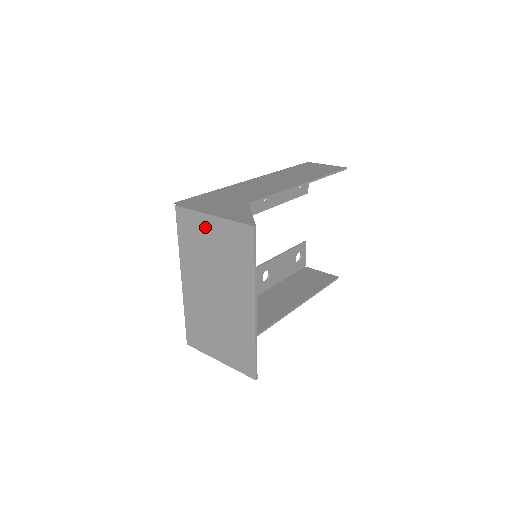
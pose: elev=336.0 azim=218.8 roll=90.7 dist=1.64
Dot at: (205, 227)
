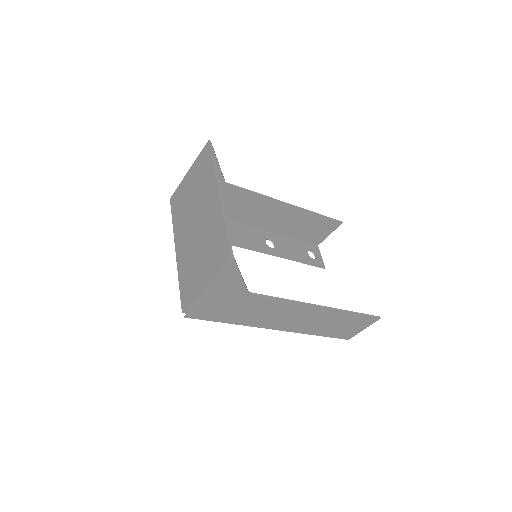
Dot at: (185, 185)
